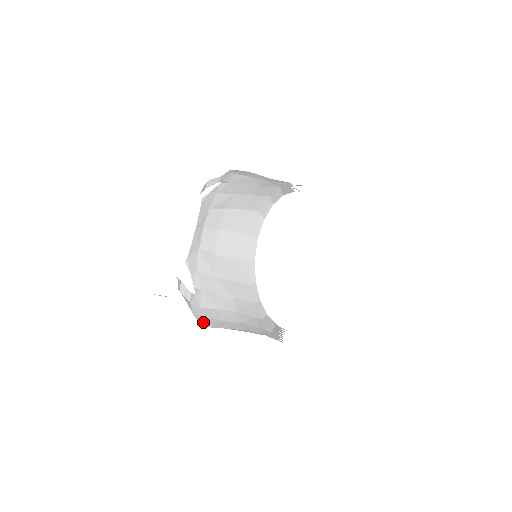
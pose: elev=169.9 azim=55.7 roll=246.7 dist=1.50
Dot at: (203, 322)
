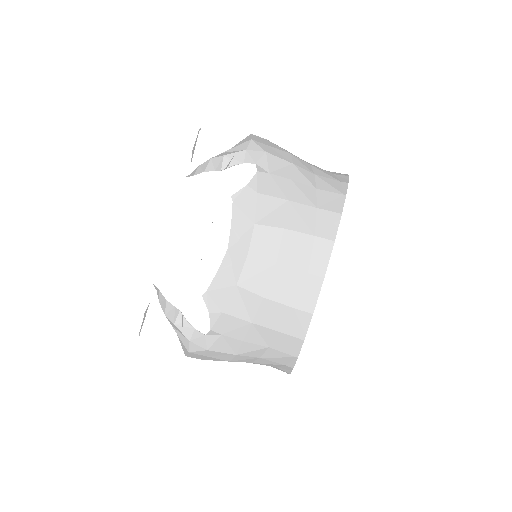
Dot at: (195, 356)
